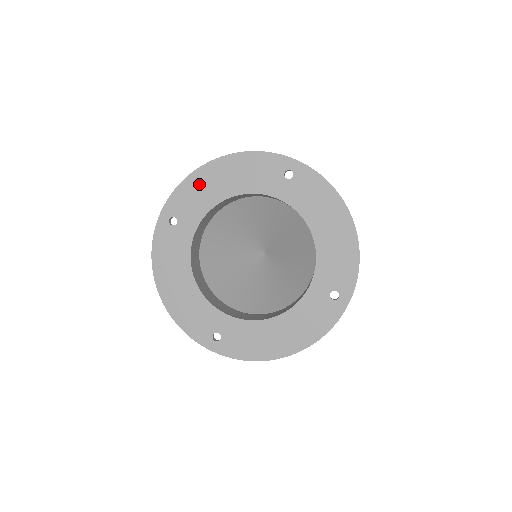
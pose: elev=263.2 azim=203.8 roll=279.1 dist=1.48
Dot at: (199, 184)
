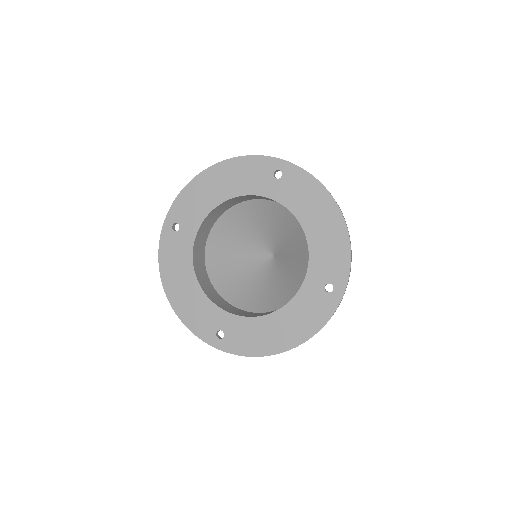
Dot at: (197, 191)
